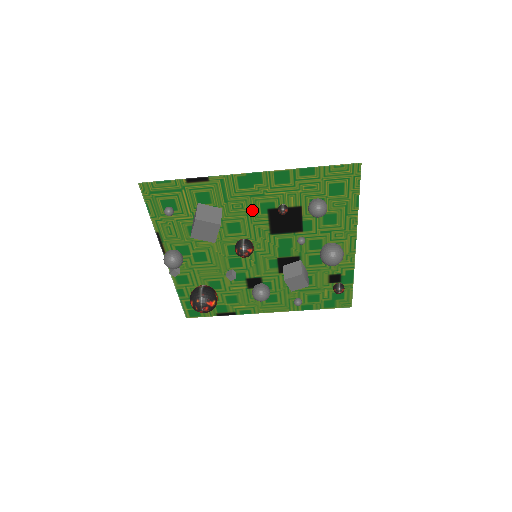
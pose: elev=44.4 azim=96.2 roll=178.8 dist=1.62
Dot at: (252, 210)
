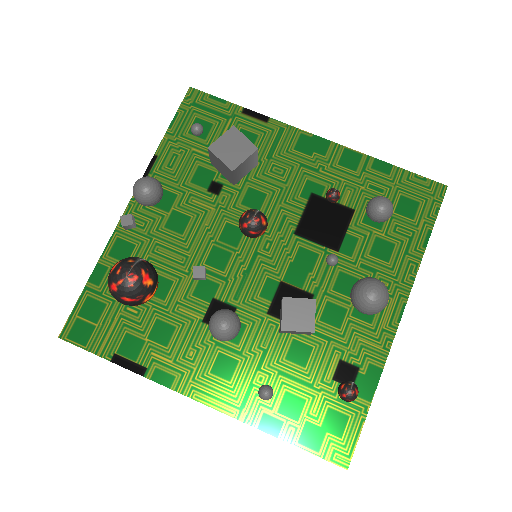
Dot at: (292, 185)
